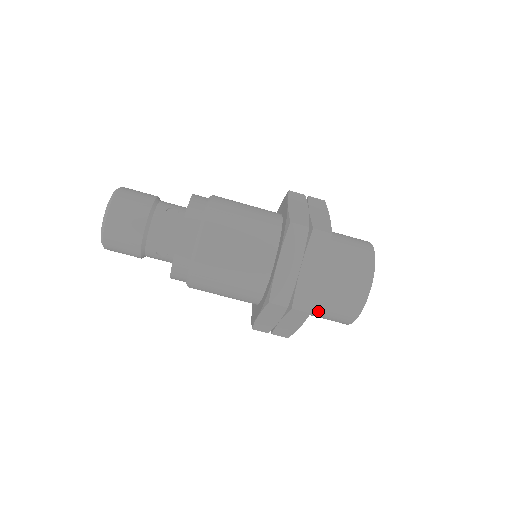
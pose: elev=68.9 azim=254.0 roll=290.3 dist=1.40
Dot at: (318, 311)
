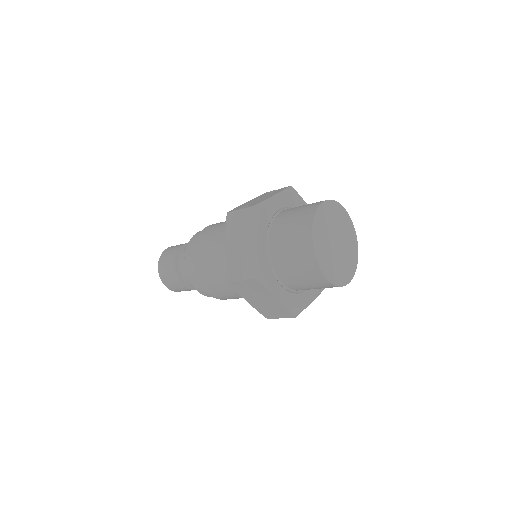
Dot at: occluded
